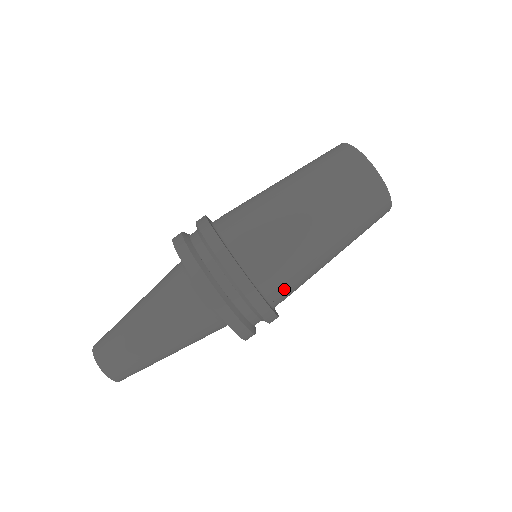
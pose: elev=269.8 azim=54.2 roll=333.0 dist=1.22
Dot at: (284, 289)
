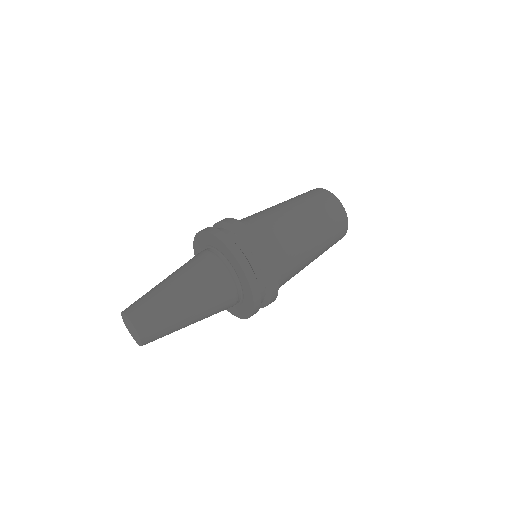
Dot at: (258, 225)
